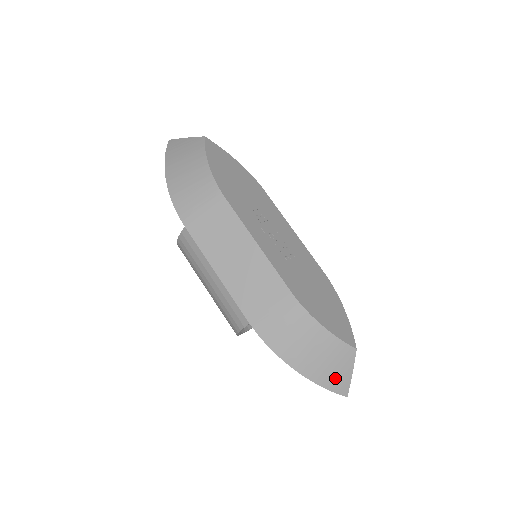
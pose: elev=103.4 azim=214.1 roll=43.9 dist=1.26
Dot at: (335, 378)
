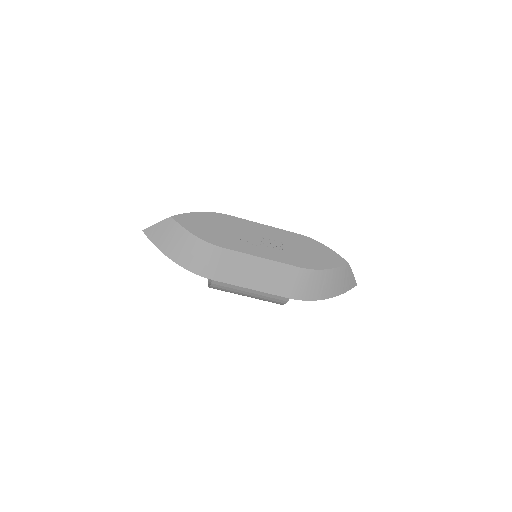
Dot at: (347, 284)
